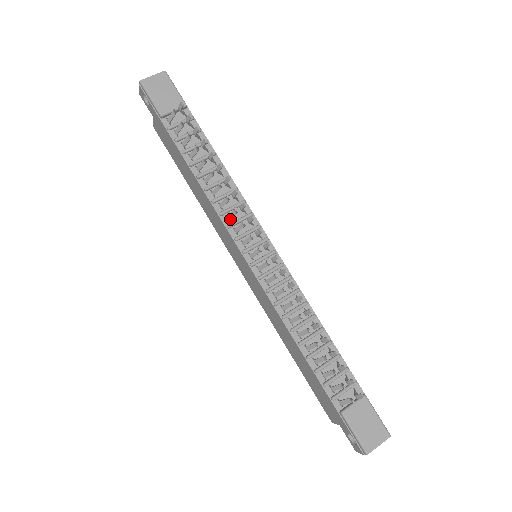
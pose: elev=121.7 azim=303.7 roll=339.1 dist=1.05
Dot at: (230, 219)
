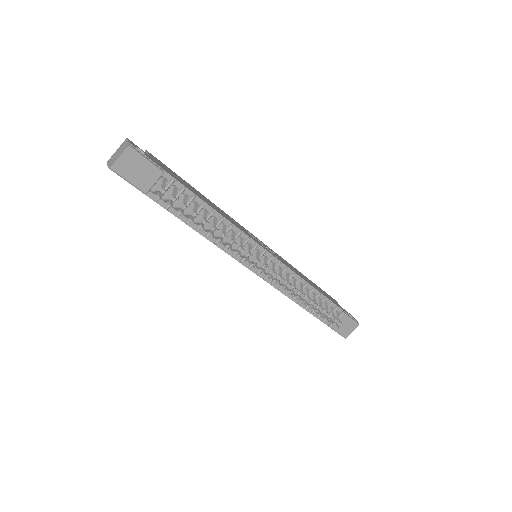
Dot at: (233, 250)
